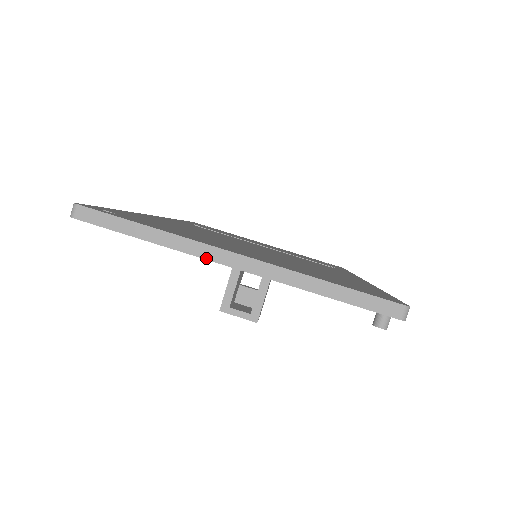
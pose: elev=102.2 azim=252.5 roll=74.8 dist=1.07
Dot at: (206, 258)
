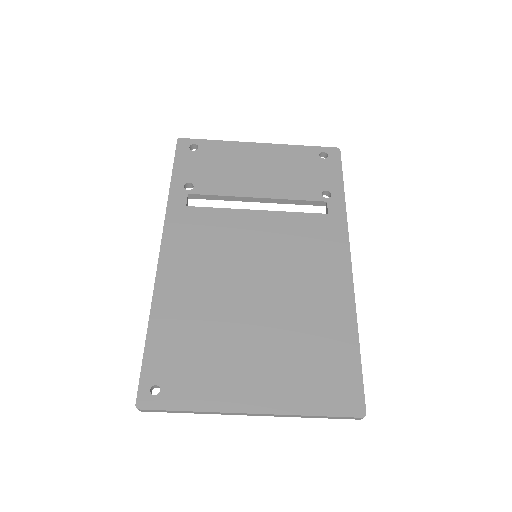
Dot at: occluded
